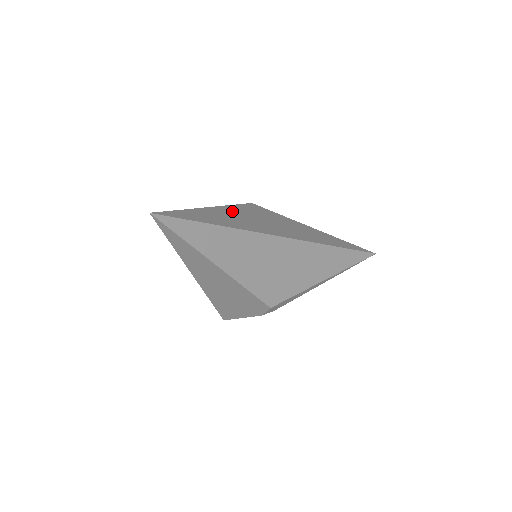
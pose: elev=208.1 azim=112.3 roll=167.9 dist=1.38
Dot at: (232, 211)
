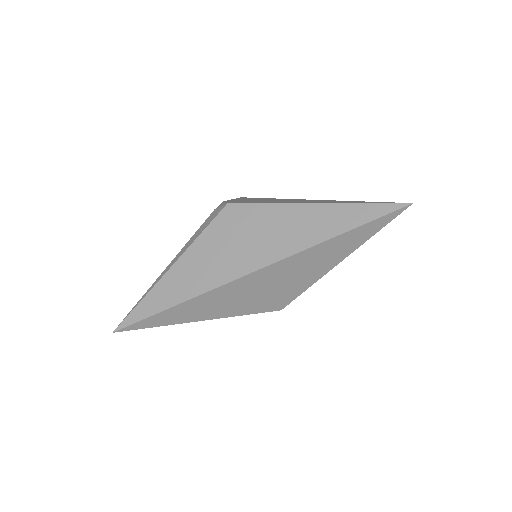
Dot at: (194, 255)
